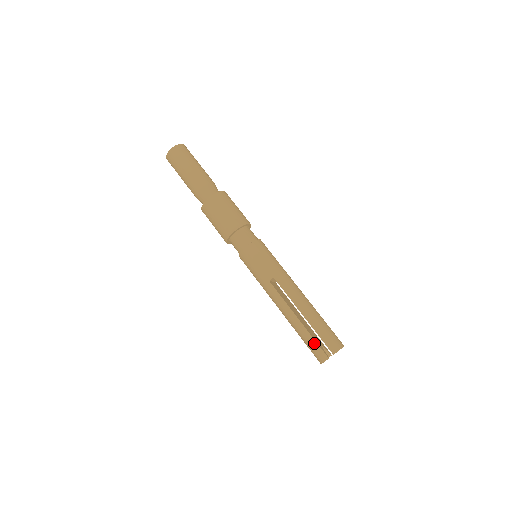
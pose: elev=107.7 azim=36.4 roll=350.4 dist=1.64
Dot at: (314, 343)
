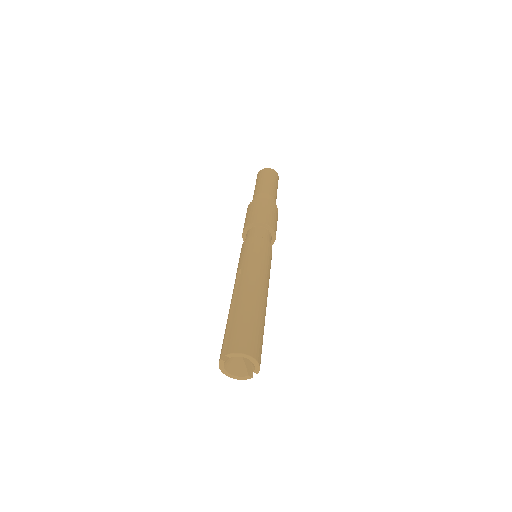
Dot at: (223, 339)
